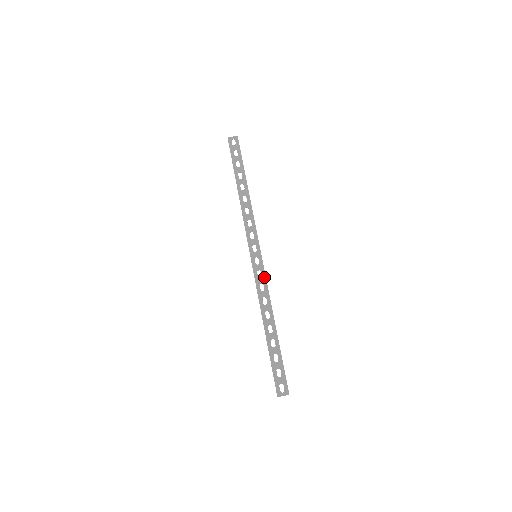
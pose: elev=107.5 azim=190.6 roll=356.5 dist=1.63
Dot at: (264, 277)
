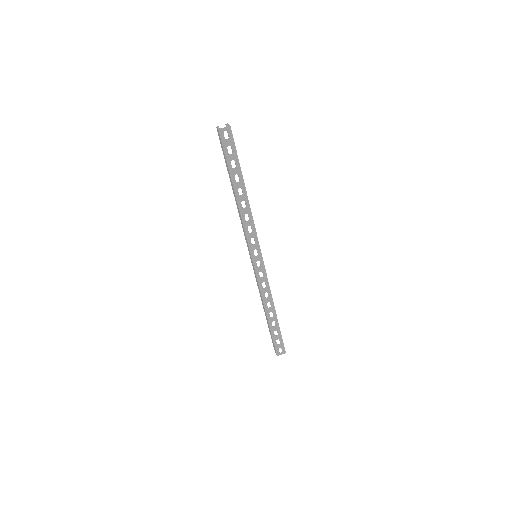
Dot at: (265, 277)
